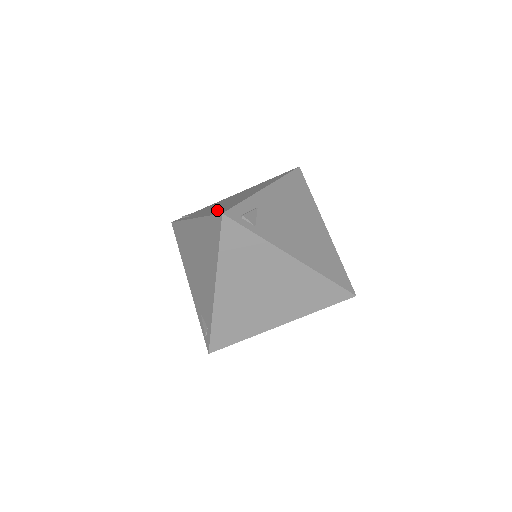
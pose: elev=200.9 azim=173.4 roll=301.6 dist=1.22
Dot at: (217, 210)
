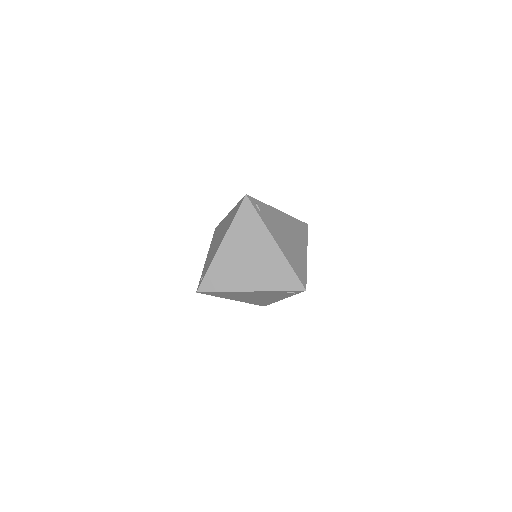
Dot at: occluded
